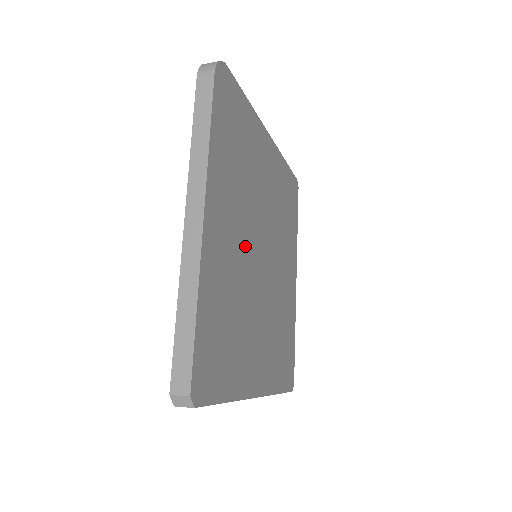
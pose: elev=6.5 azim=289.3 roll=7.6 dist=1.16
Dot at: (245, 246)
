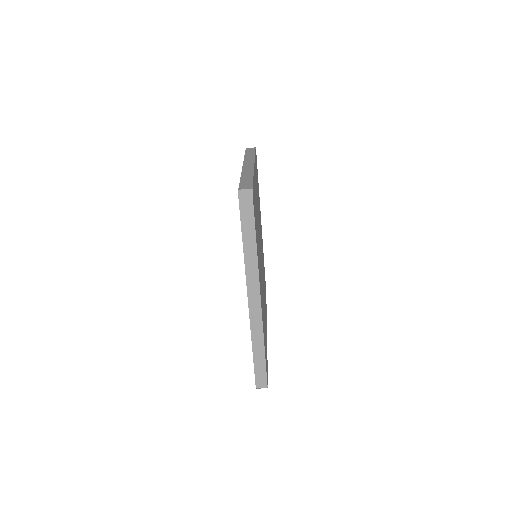
Dot at: occluded
